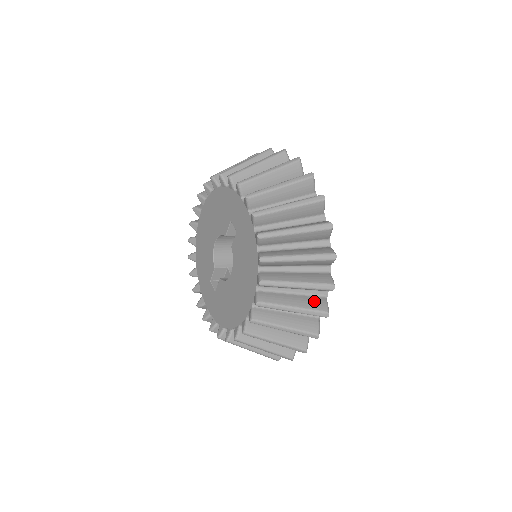
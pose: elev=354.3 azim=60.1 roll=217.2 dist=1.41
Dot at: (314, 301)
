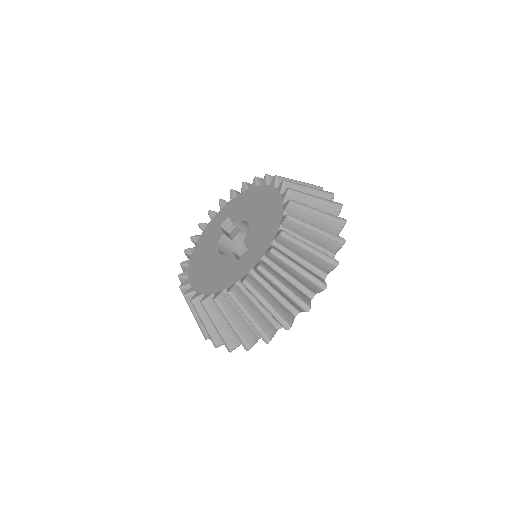
Dot at: occluded
